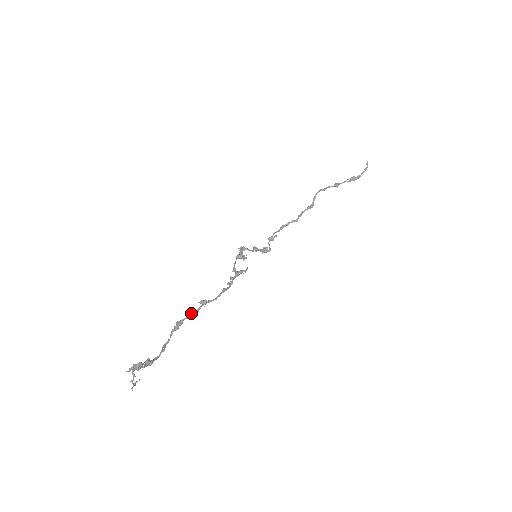
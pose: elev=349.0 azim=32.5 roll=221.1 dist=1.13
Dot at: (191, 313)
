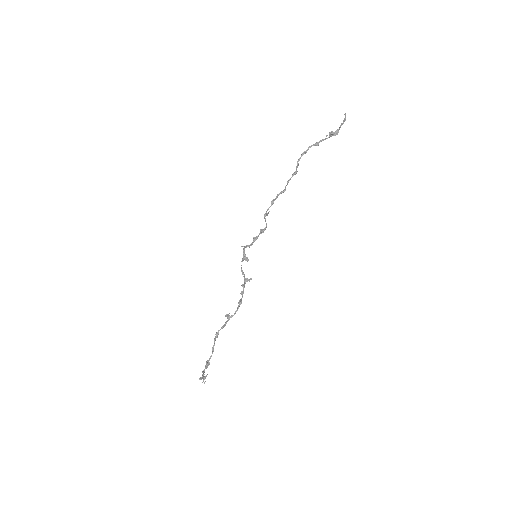
Dot at: (222, 326)
